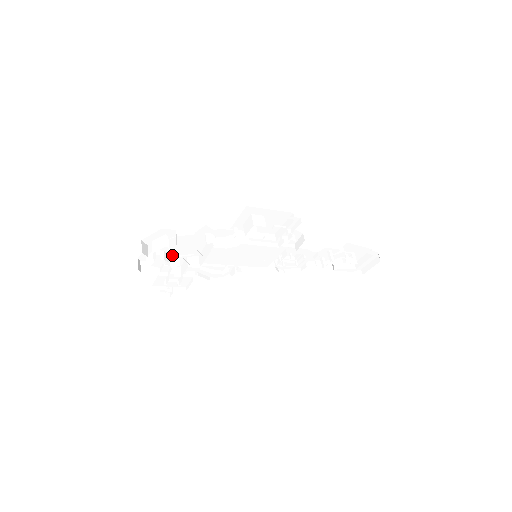
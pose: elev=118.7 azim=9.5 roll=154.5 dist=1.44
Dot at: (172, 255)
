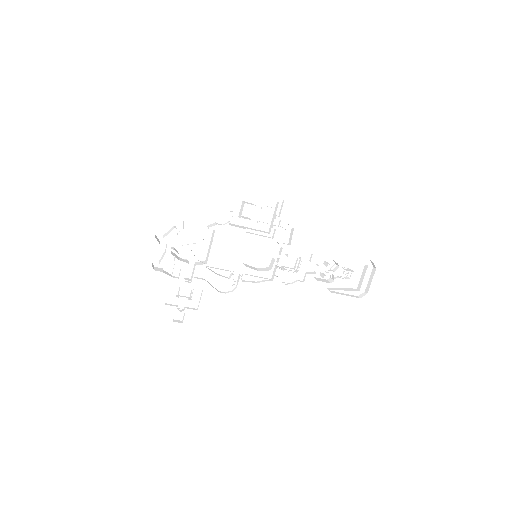
Dot at: (182, 258)
